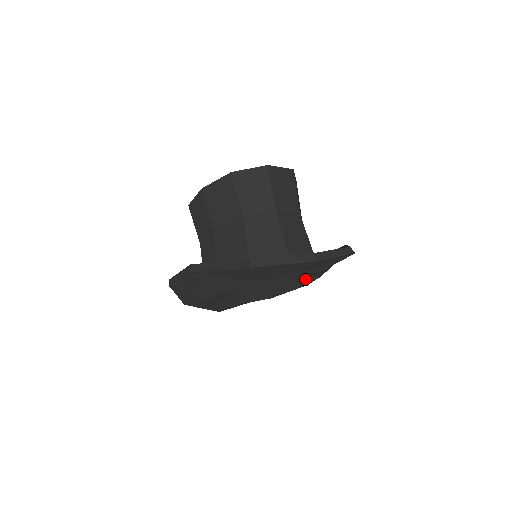
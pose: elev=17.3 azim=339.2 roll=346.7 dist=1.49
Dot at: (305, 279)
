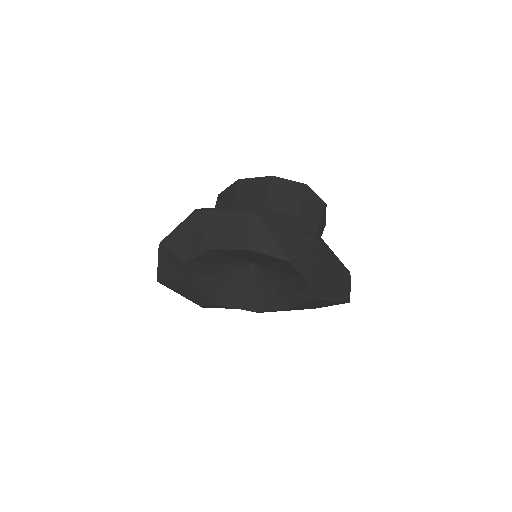
Dot at: (269, 304)
